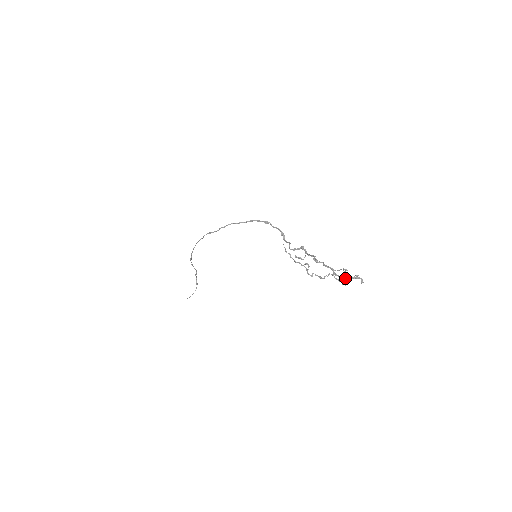
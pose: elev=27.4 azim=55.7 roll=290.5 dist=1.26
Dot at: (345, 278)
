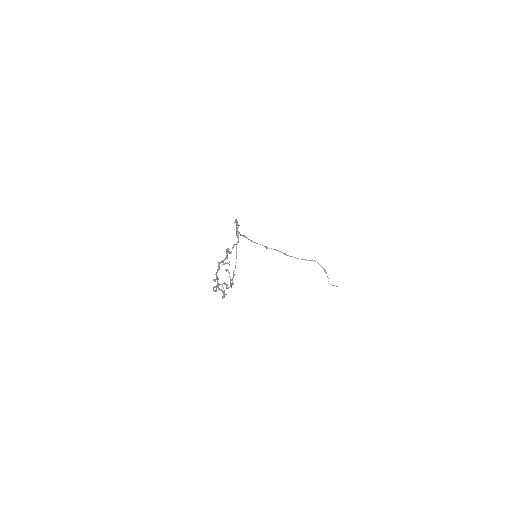
Dot at: (215, 290)
